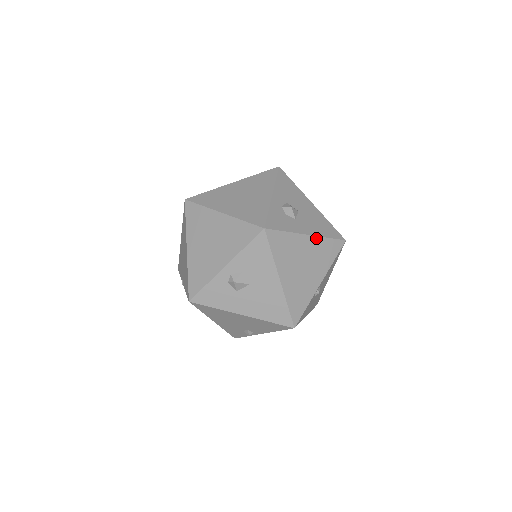
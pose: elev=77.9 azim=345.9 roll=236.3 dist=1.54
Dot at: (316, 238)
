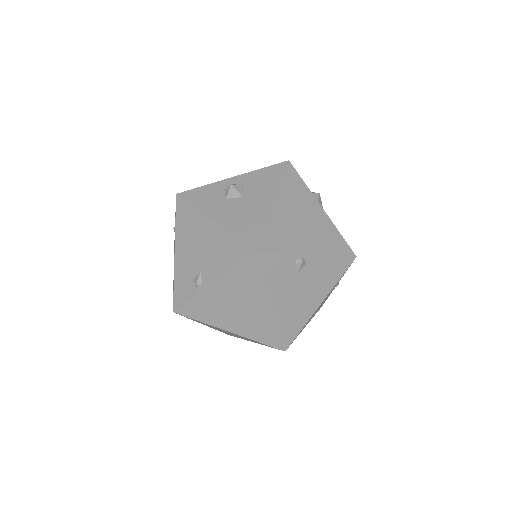
Dot at: (328, 219)
